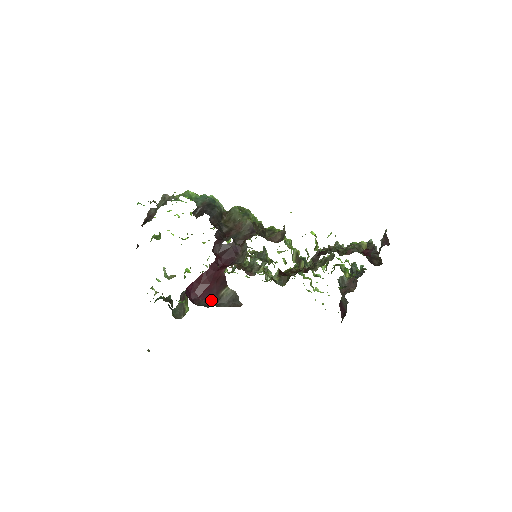
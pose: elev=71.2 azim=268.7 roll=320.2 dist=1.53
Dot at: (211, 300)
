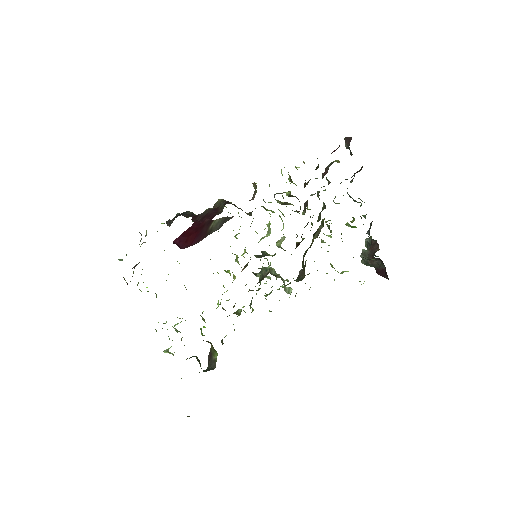
Dot at: (203, 238)
